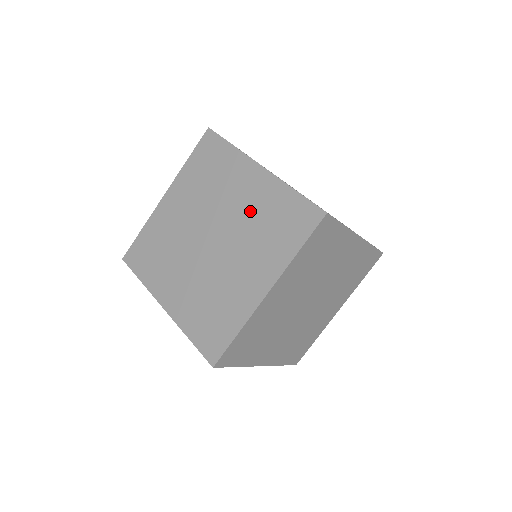
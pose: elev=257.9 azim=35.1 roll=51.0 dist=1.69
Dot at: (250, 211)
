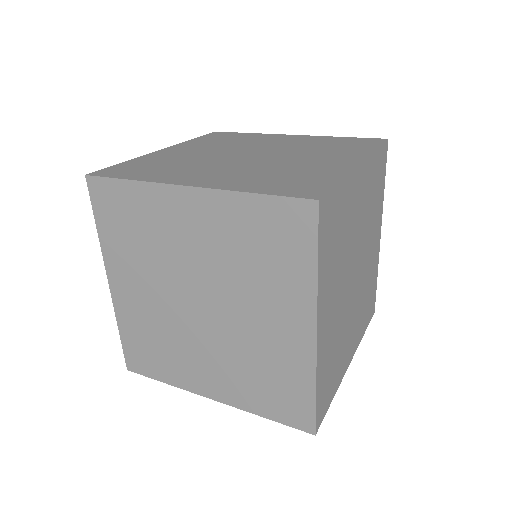
Dot at: (219, 250)
